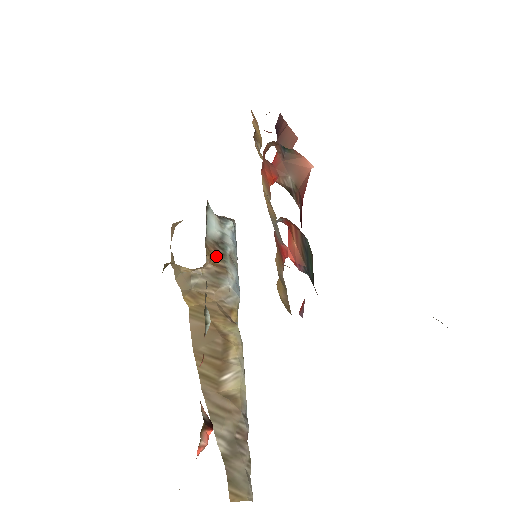
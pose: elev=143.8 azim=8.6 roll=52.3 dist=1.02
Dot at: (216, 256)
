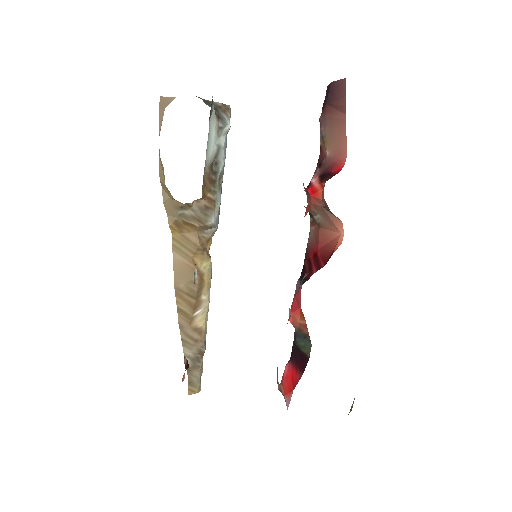
Dot at: (209, 188)
